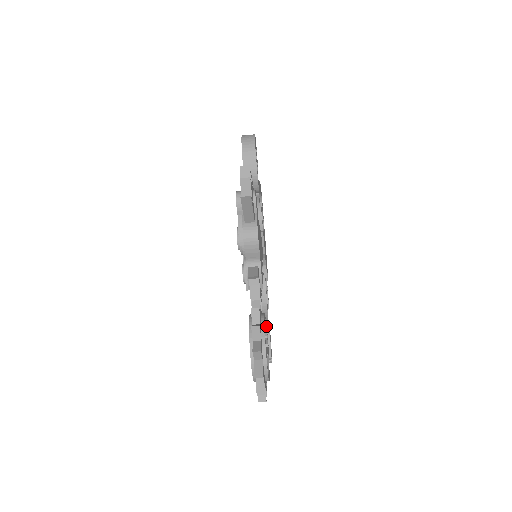
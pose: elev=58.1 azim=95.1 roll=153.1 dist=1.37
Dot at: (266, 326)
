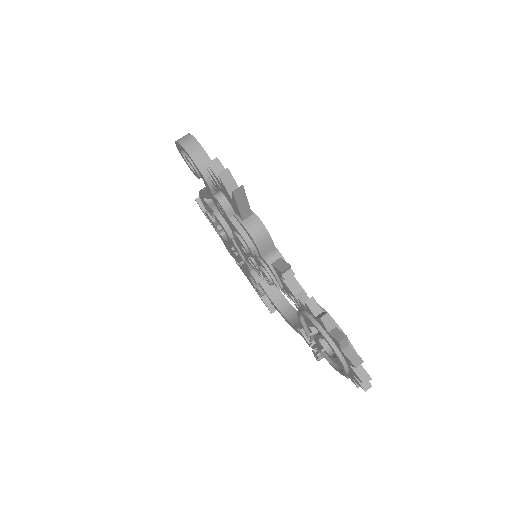
Dot at: occluded
